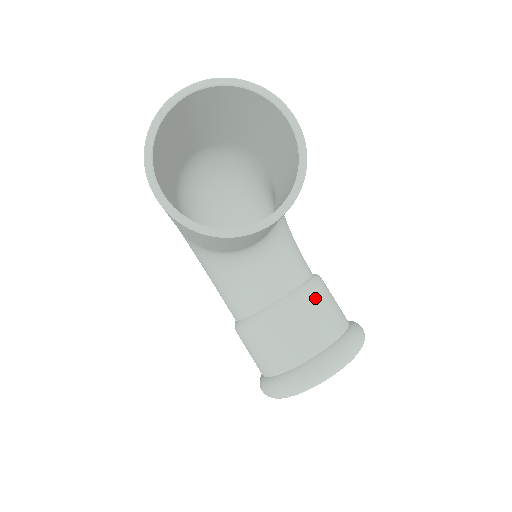
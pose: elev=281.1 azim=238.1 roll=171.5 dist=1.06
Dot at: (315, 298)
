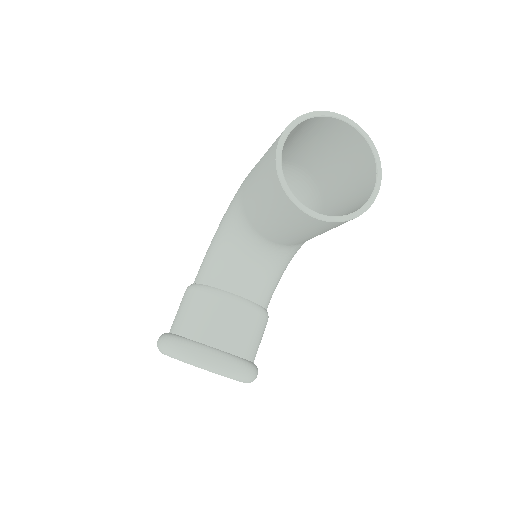
Dot at: (257, 320)
